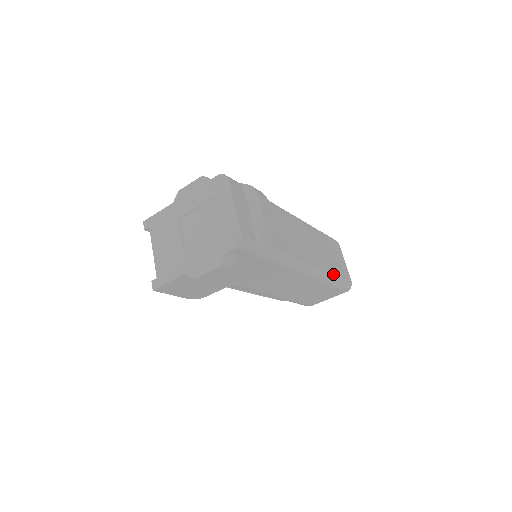
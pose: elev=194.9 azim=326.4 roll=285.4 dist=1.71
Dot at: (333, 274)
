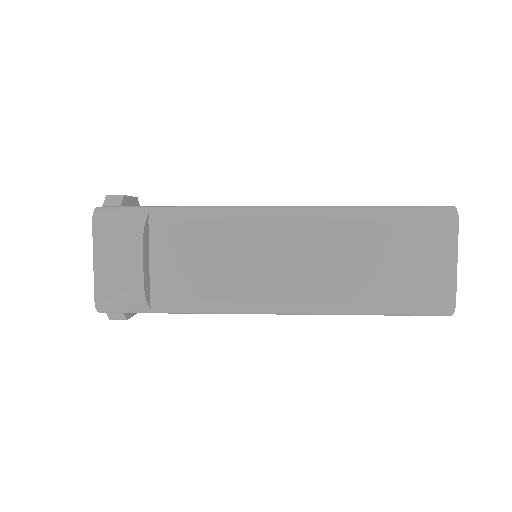
Dot at: (368, 304)
